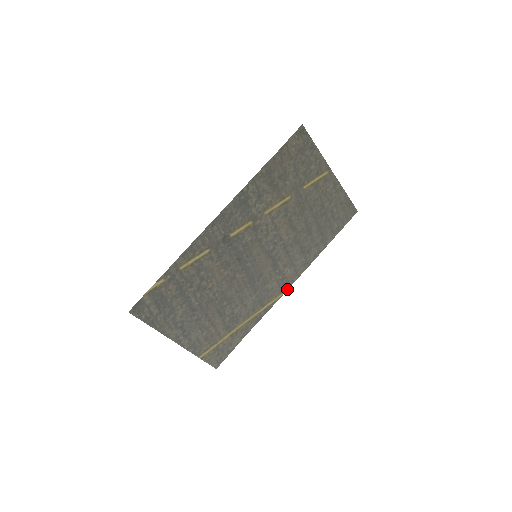
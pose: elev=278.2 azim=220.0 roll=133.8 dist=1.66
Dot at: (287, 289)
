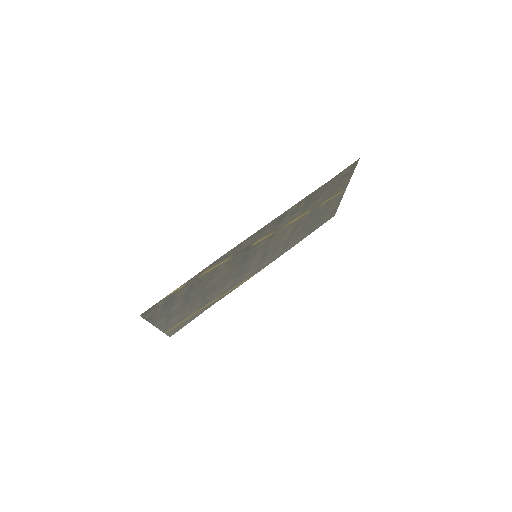
Dot at: occluded
